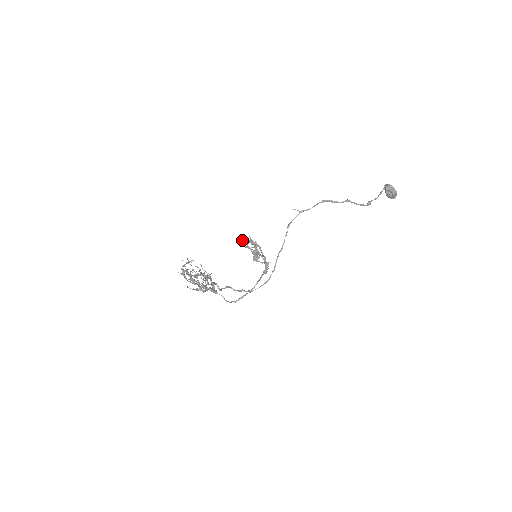
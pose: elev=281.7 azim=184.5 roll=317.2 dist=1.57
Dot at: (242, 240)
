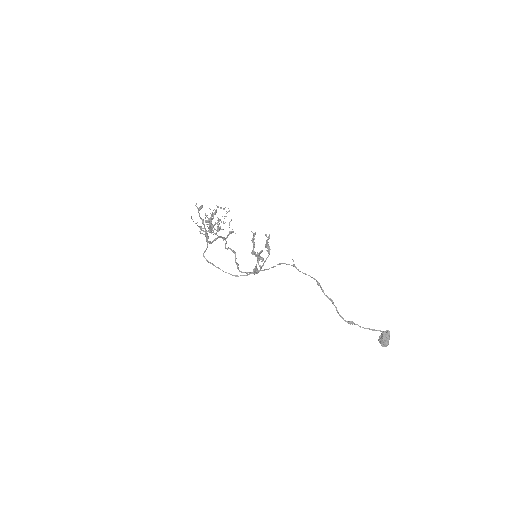
Dot at: (254, 236)
